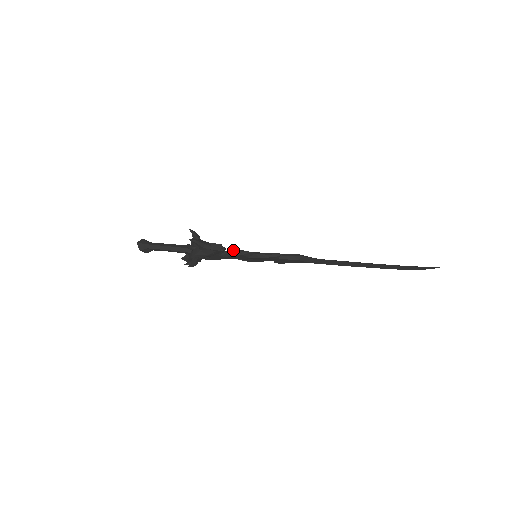
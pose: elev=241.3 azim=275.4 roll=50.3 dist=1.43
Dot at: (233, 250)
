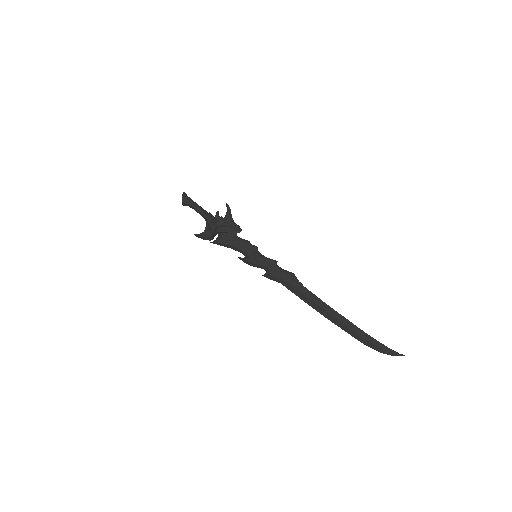
Dot at: (243, 241)
